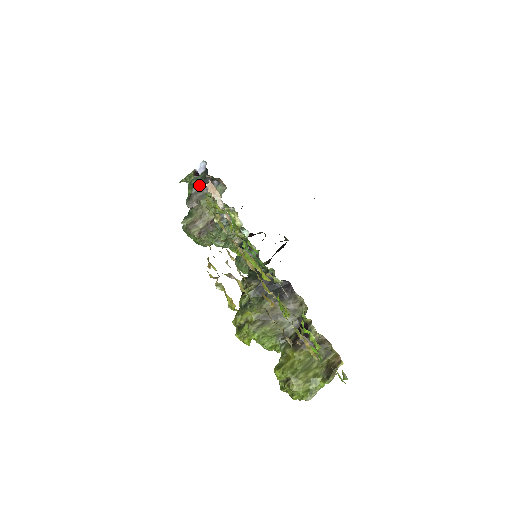
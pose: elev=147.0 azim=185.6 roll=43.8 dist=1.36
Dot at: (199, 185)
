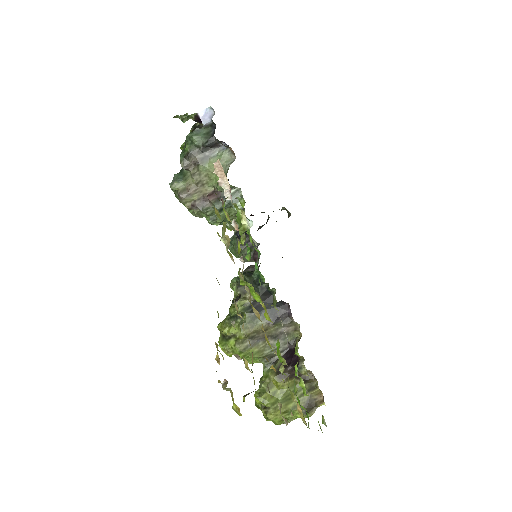
Dot at: (201, 144)
